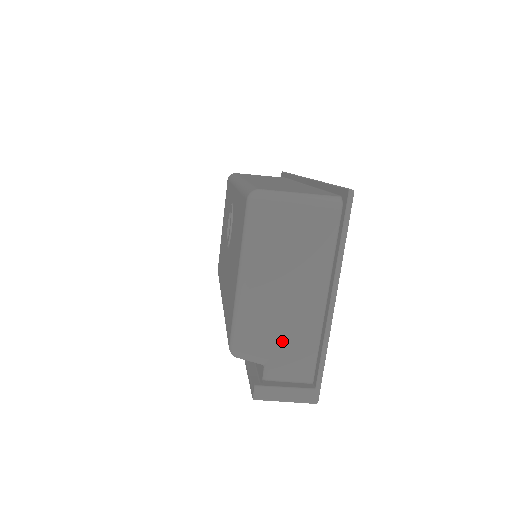
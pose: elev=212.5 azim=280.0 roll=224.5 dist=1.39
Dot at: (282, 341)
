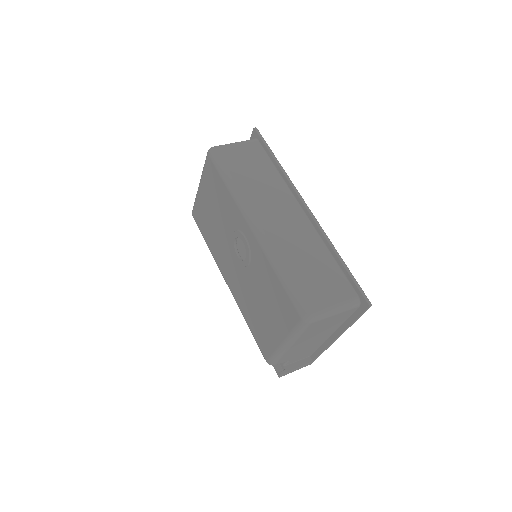
Dot at: (300, 353)
